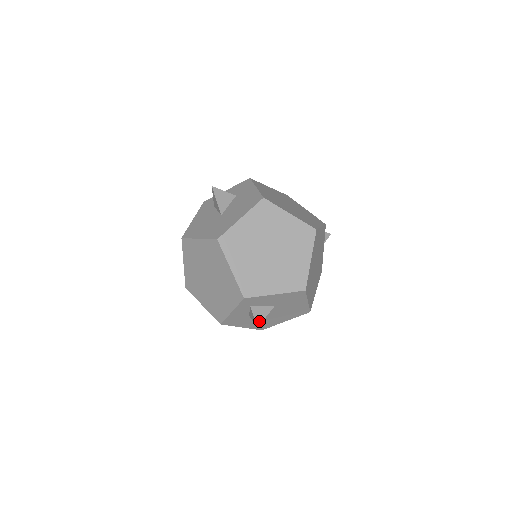
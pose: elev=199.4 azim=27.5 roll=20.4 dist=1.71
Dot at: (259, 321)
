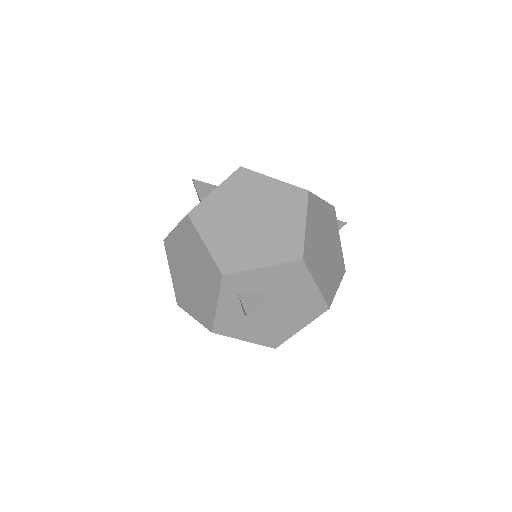
Dot at: (250, 309)
